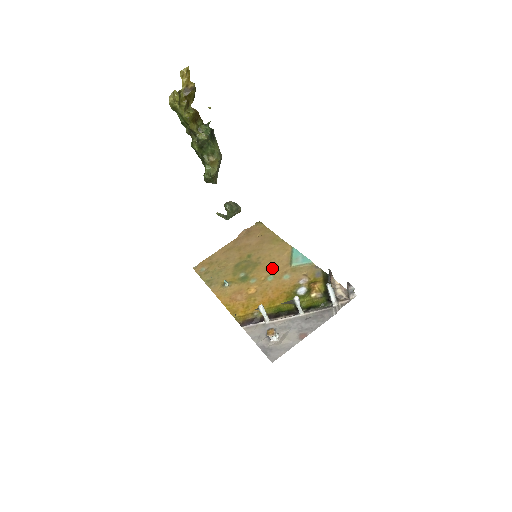
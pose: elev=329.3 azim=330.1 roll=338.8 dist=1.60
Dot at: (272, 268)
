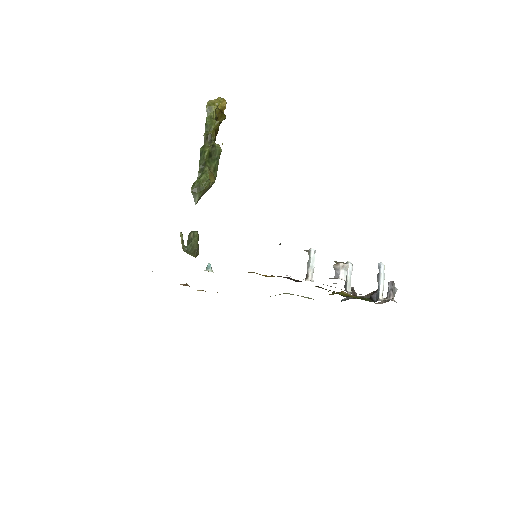
Dot at: occluded
